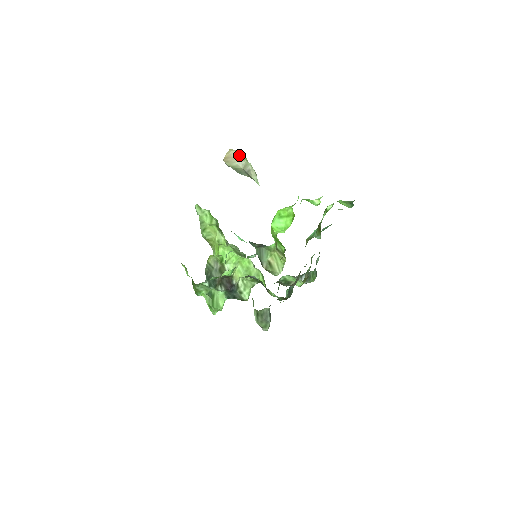
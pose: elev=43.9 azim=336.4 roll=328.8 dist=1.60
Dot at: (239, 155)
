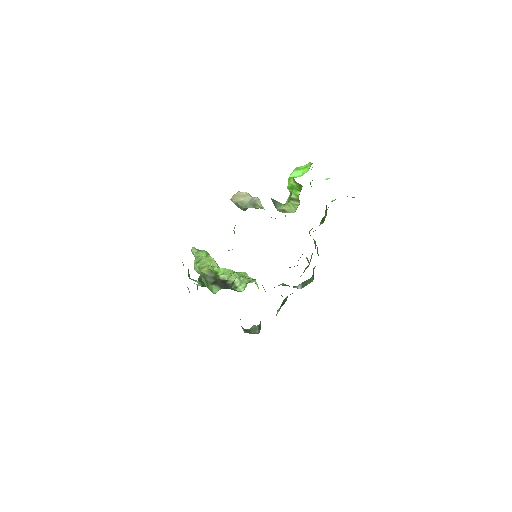
Dot at: (247, 194)
